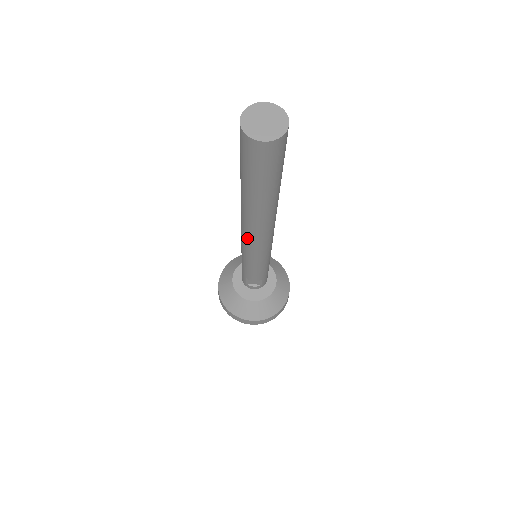
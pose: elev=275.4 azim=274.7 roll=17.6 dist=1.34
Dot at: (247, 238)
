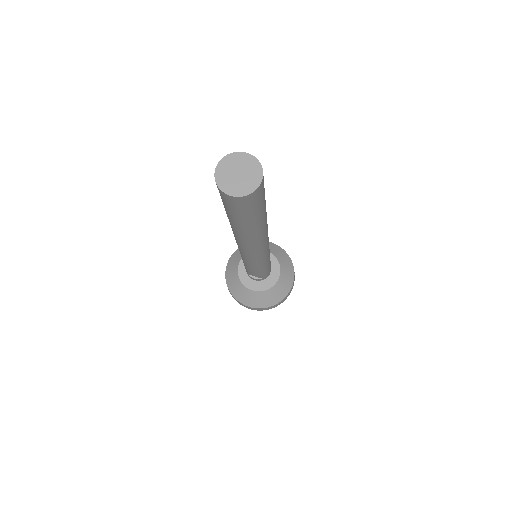
Dot at: (239, 248)
